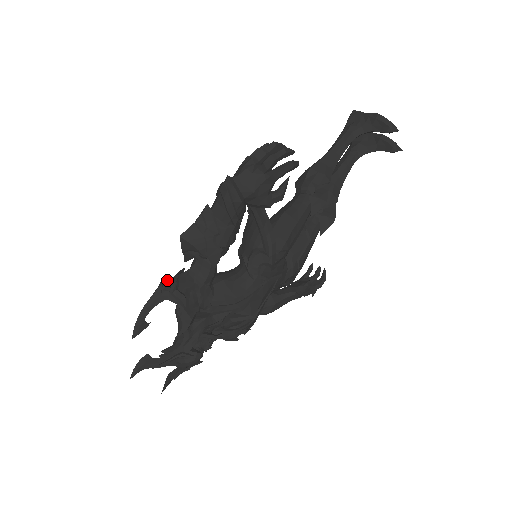
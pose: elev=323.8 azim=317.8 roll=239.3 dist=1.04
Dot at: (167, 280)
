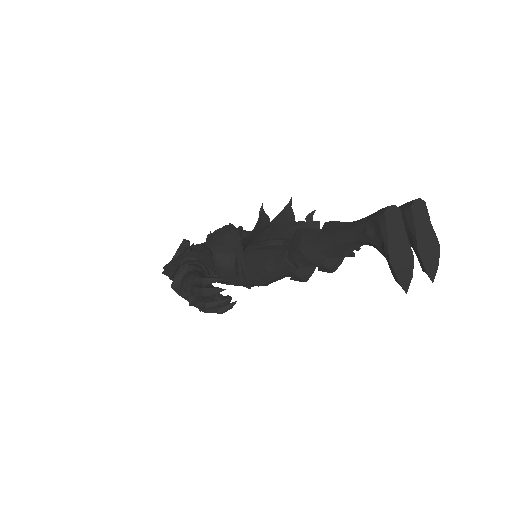
Dot at: occluded
